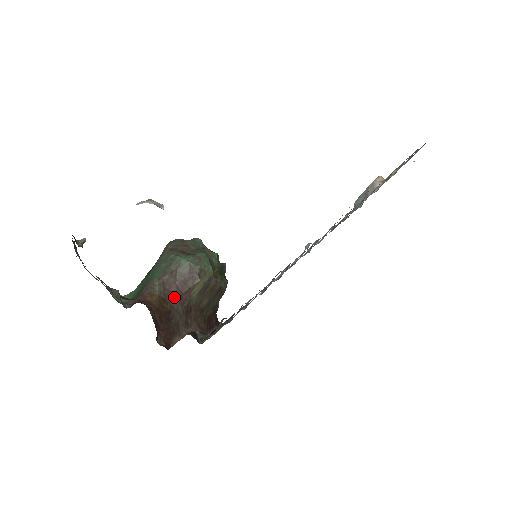
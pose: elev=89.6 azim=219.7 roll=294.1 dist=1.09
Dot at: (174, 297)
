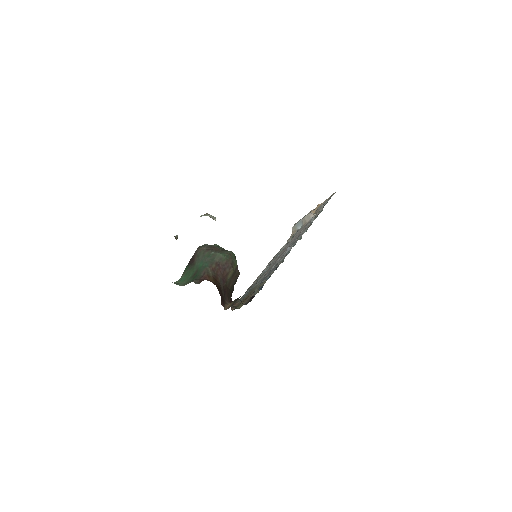
Dot at: (220, 279)
